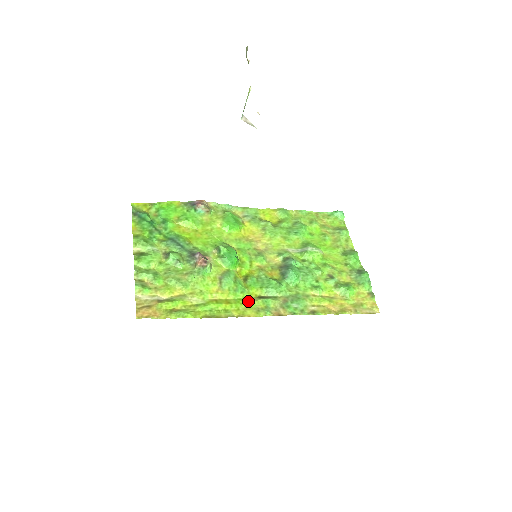
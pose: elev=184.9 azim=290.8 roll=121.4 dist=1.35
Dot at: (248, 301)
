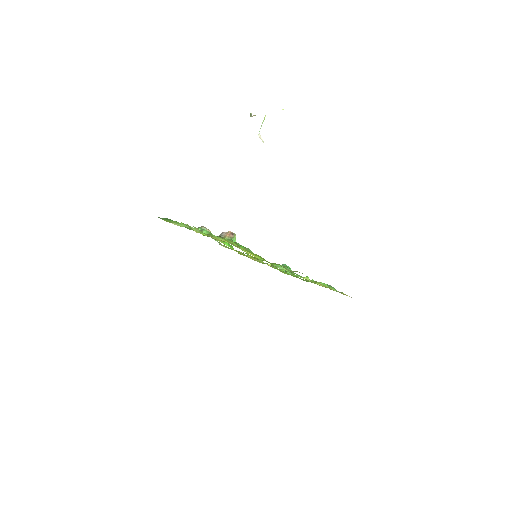
Dot at: occluded
